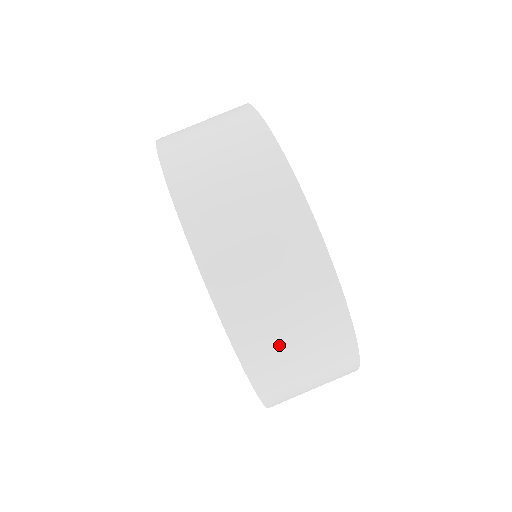
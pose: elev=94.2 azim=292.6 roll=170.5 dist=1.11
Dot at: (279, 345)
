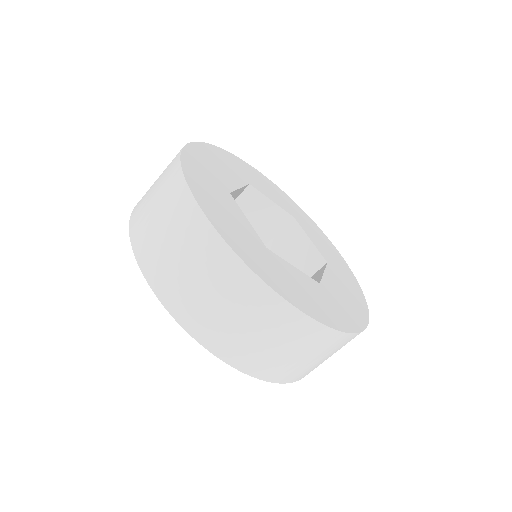
Dot at: (193, 295)
